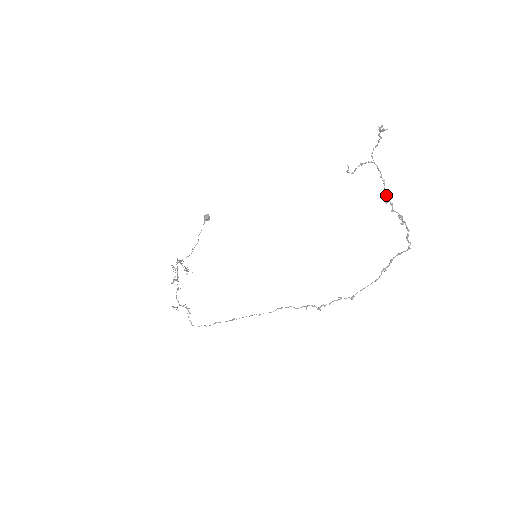
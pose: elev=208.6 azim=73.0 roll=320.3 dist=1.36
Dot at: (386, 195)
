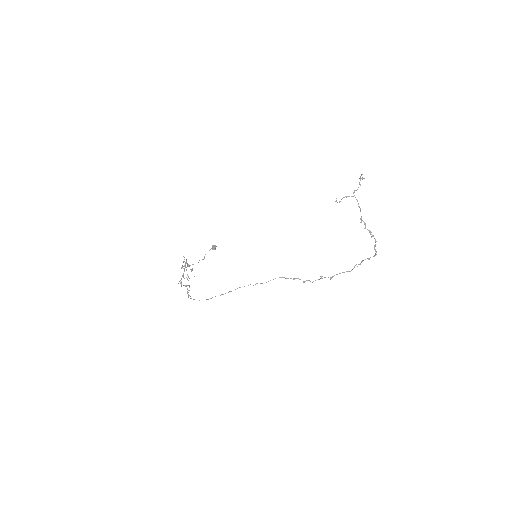
Dot at: occluded
